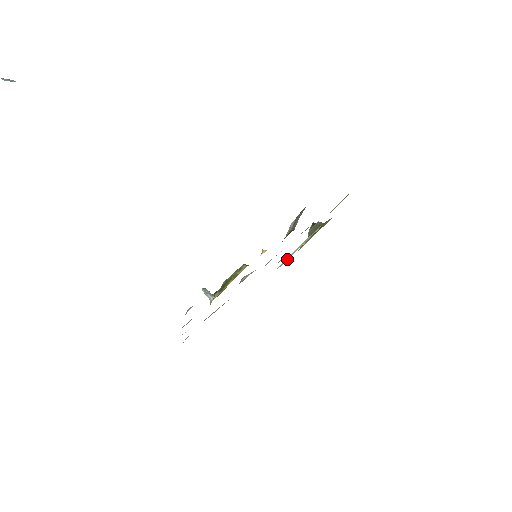
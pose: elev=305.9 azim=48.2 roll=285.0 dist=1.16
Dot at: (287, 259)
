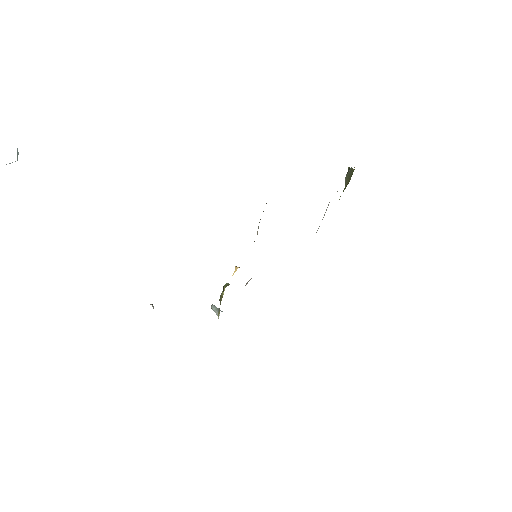
Dot at: occluded
